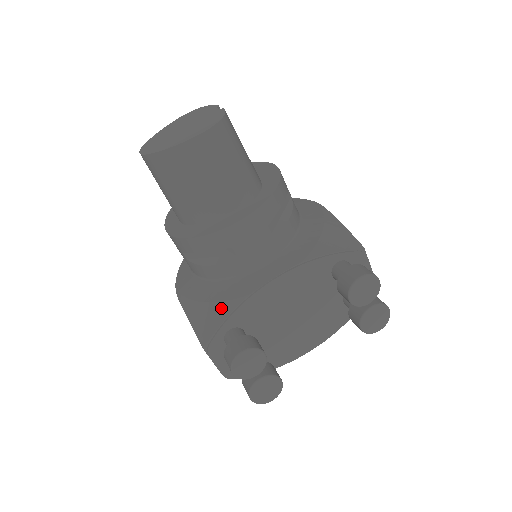
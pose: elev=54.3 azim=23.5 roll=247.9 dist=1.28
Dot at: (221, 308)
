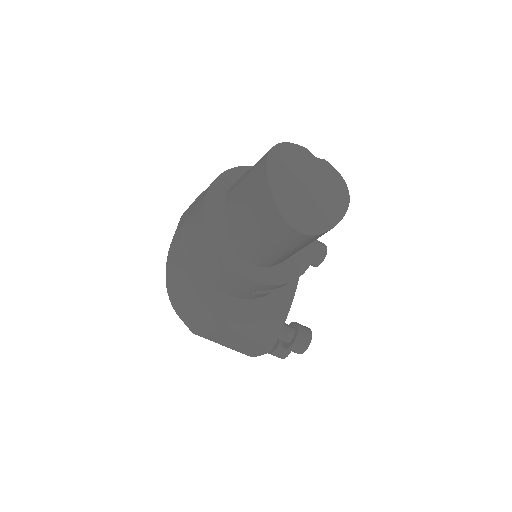
Dot at: (280, 317)
